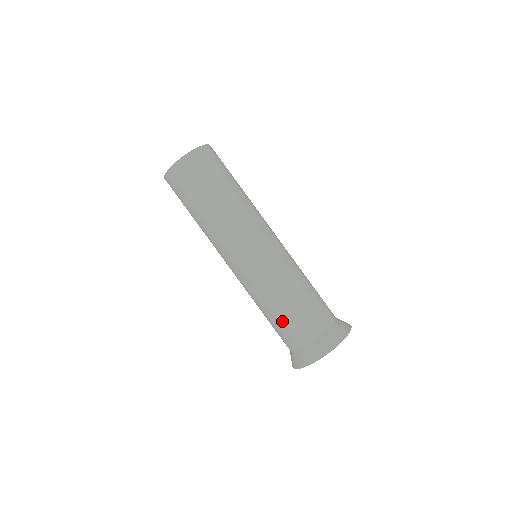
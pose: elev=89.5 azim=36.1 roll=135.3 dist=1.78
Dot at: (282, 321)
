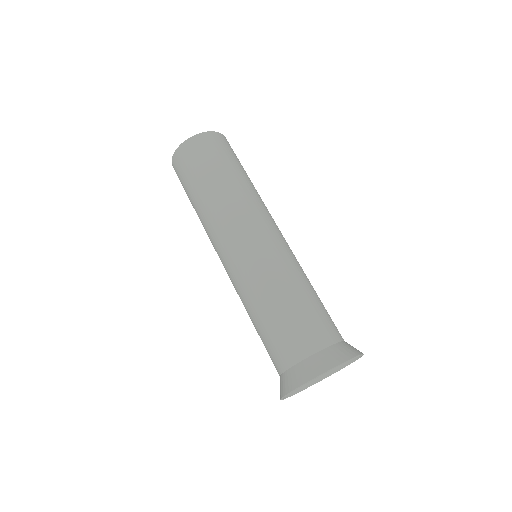
Dot at: (304, 309)
